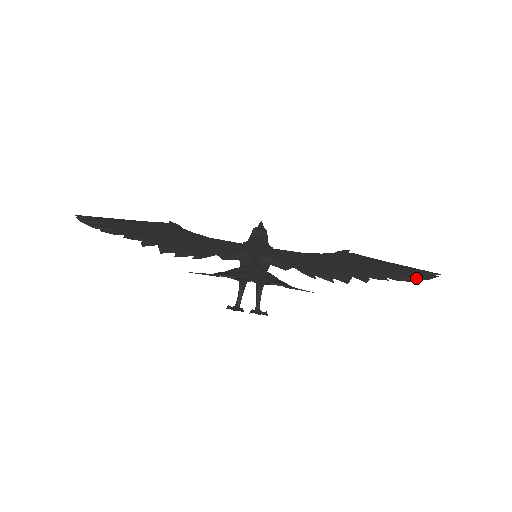
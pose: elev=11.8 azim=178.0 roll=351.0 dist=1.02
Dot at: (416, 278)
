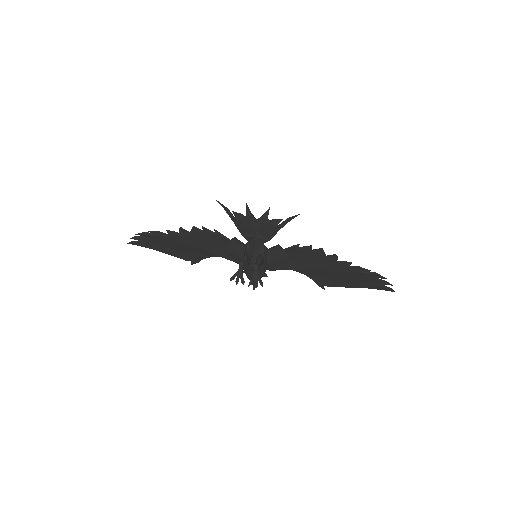
Dot at: (373, 272)
